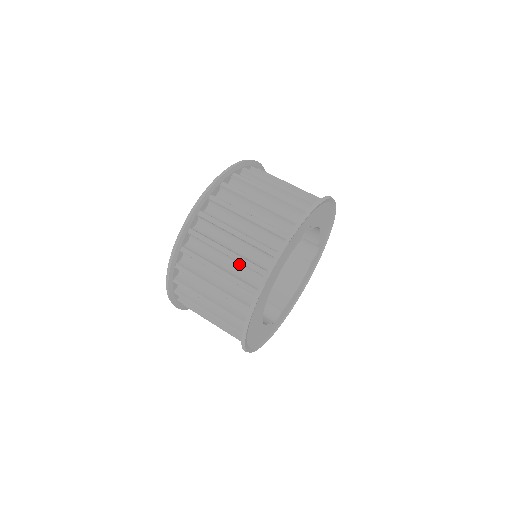
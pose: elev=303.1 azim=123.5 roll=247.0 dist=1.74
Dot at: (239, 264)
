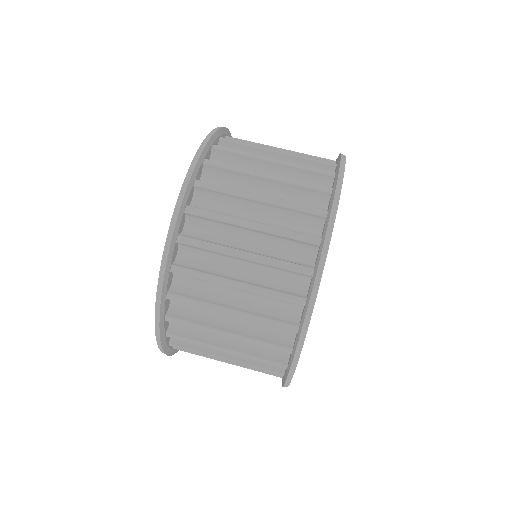
Dot at: (266, 269)
